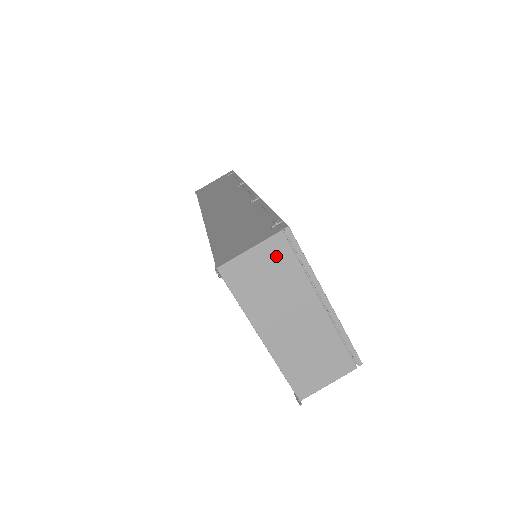
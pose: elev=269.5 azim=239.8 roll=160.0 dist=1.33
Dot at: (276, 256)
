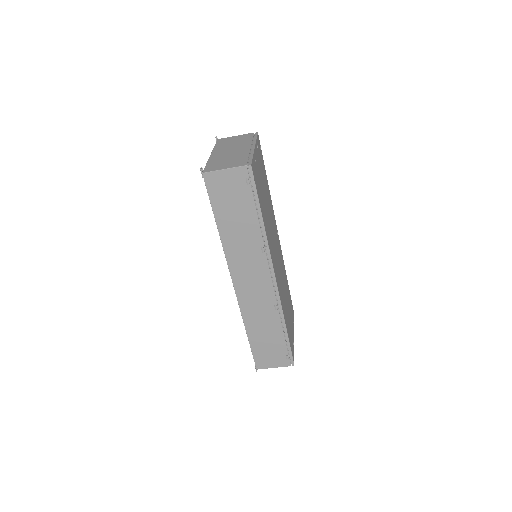
Dot at: occluded
